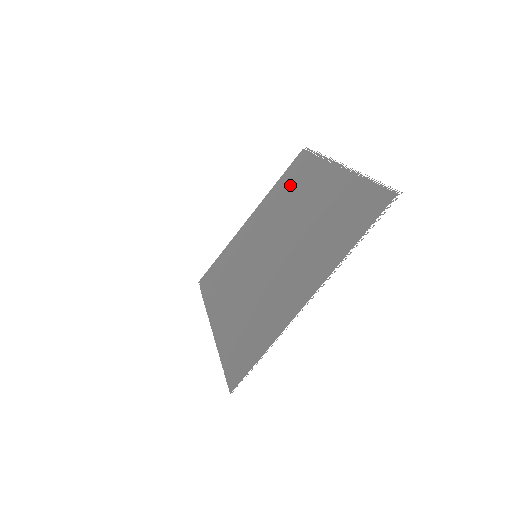
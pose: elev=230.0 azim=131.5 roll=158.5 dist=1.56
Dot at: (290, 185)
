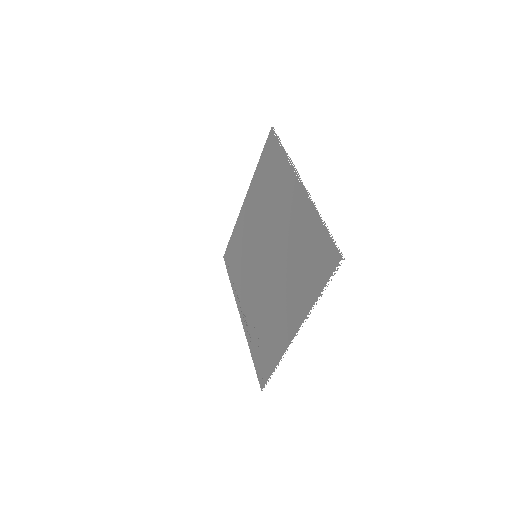
Dot at: (267, 179)
